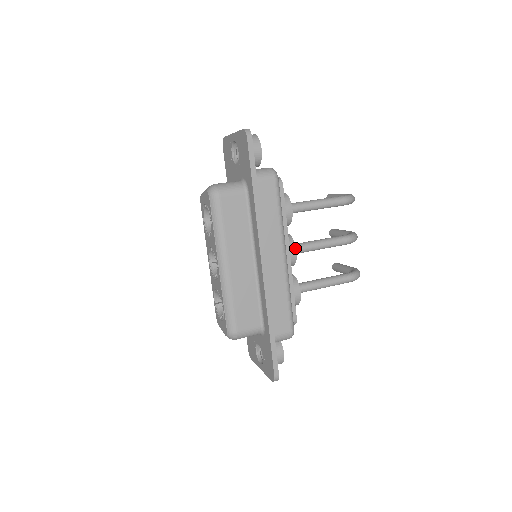
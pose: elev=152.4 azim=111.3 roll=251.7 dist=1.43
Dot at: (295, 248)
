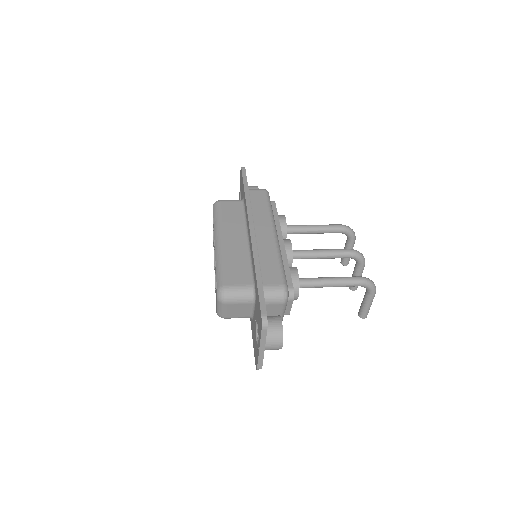
Dot at: (290, 241)
